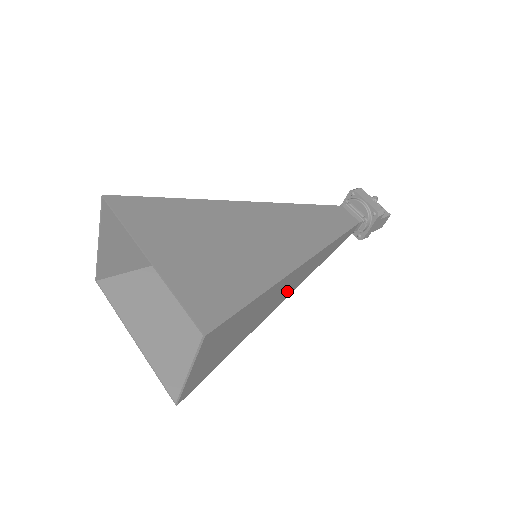
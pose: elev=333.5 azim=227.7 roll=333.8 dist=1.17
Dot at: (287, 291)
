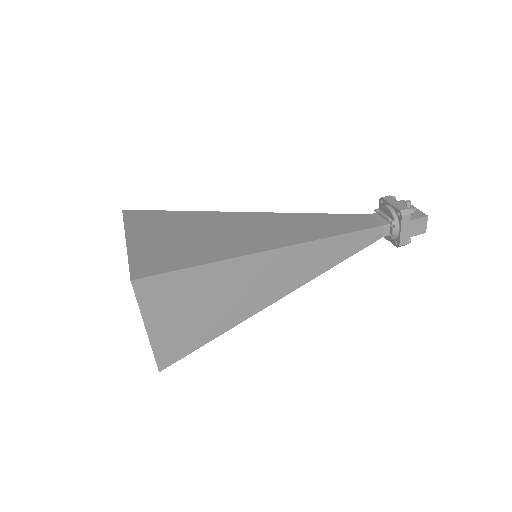
Dot at: (278, 283)
